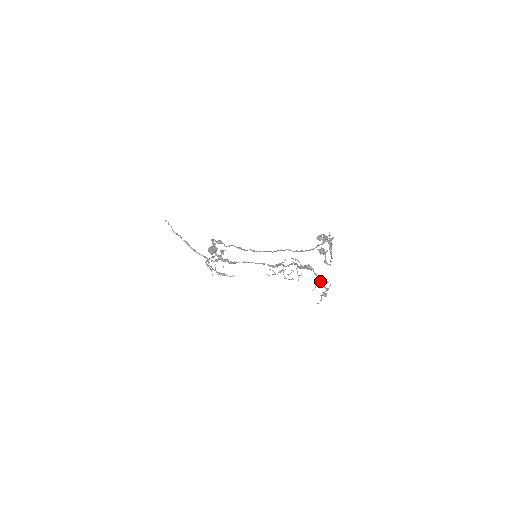
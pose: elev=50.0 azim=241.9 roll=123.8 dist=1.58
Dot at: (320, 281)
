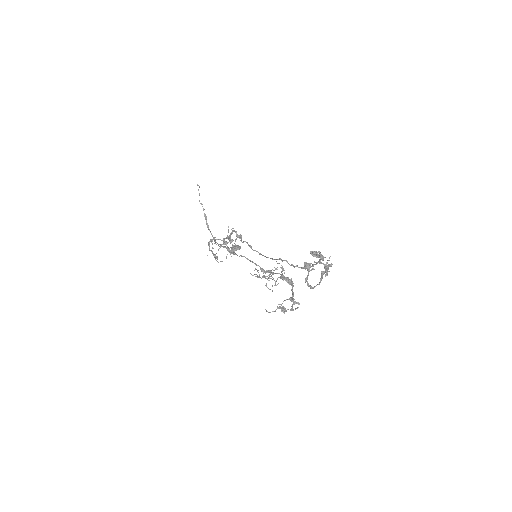
Dot at: (292, 299)
